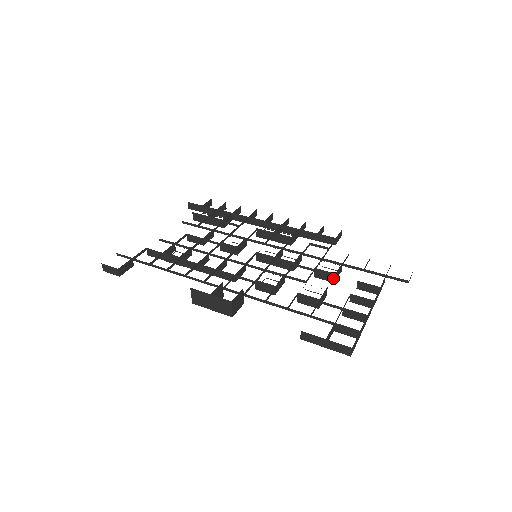
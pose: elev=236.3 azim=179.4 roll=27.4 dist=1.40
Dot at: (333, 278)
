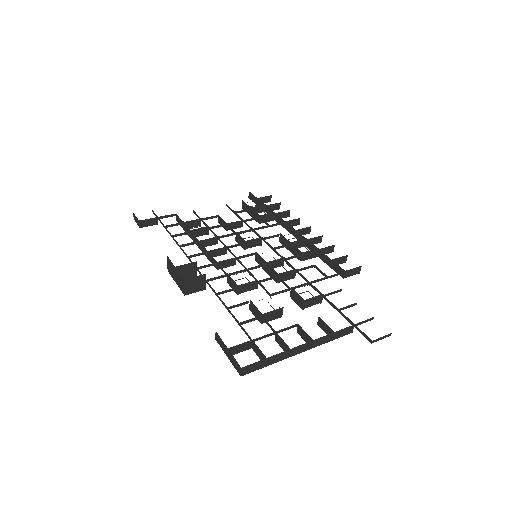
Dot at: (302, 304)
